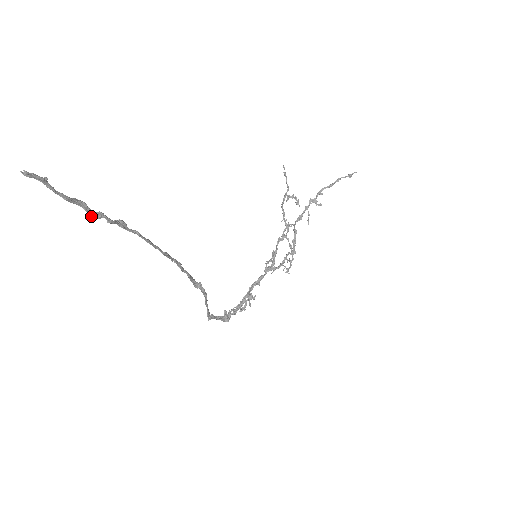
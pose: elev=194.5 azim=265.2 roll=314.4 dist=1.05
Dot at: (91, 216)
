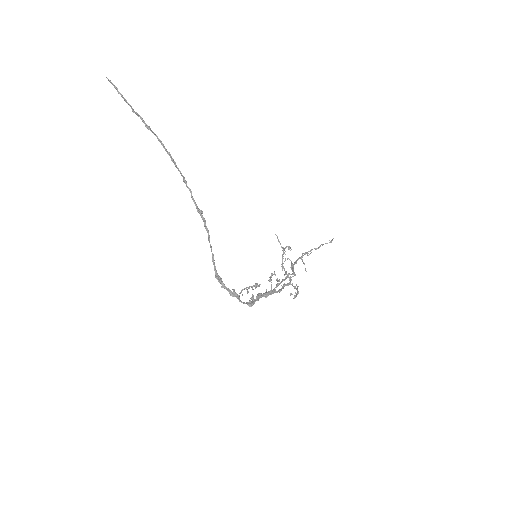
Dot at: (133, 111)
